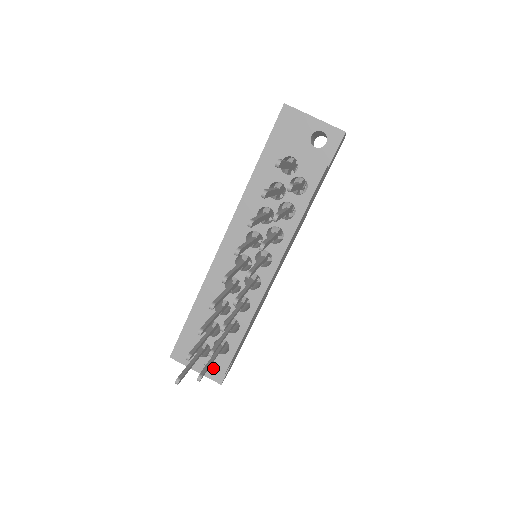
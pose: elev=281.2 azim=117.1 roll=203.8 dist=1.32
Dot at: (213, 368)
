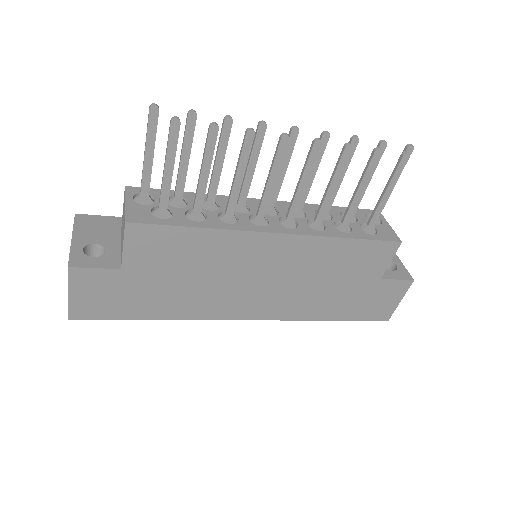
Dot at: (126, 211)
